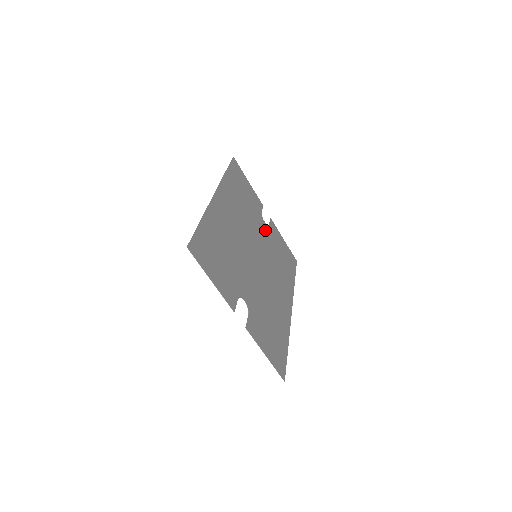
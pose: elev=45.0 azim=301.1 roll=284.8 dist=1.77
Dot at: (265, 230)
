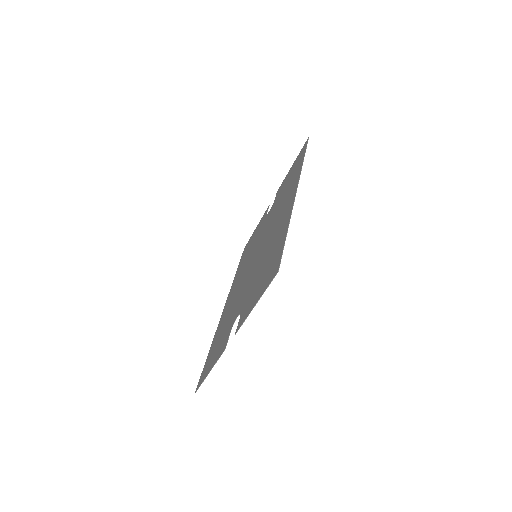
Dot at: occluded
